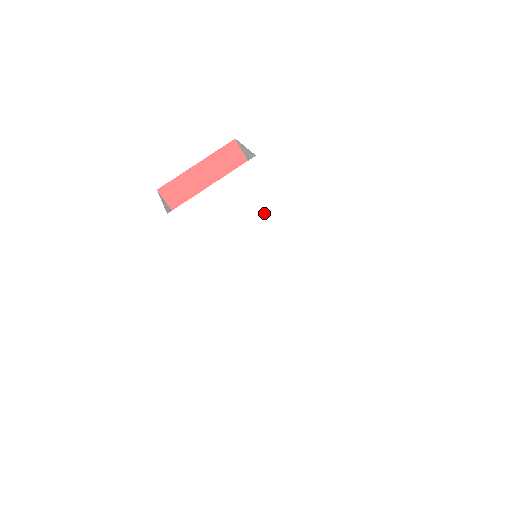
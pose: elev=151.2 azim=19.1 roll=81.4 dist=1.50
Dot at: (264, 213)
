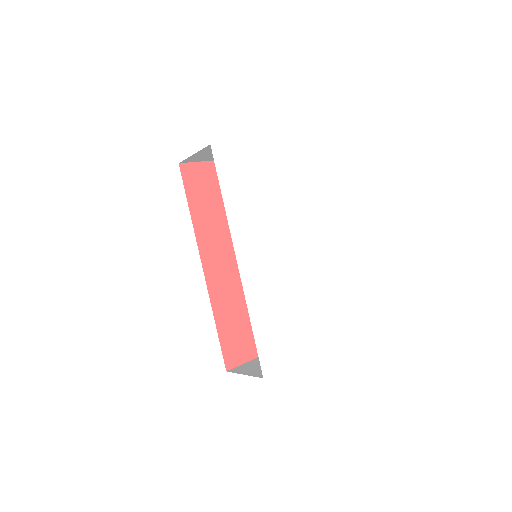
Dot at: (283, 193)
